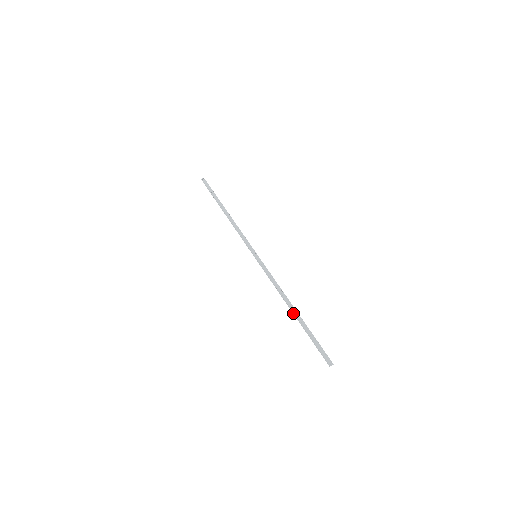
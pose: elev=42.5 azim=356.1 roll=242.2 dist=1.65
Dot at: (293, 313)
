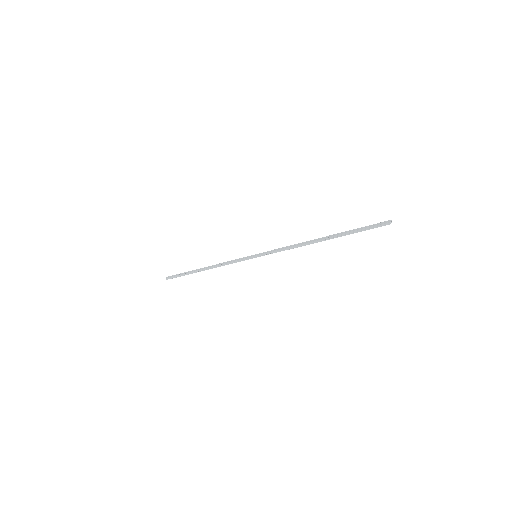
Dot at: (324, 240)
